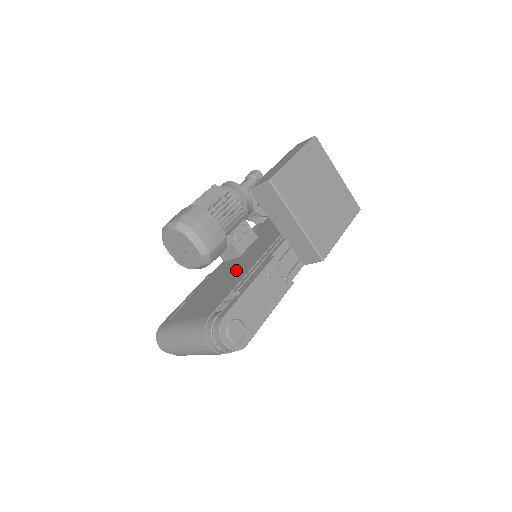
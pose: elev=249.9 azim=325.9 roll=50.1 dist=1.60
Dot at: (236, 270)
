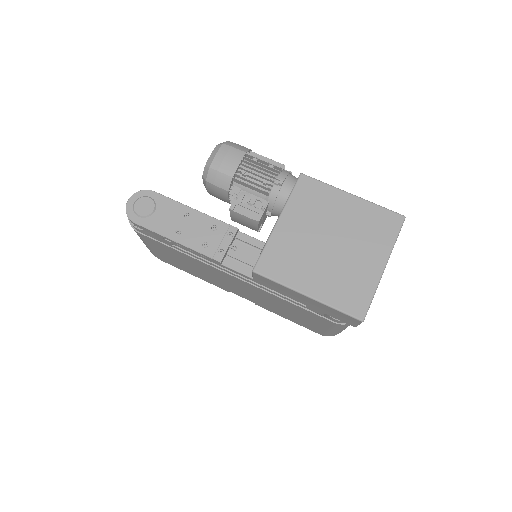
Dot at: occluded
